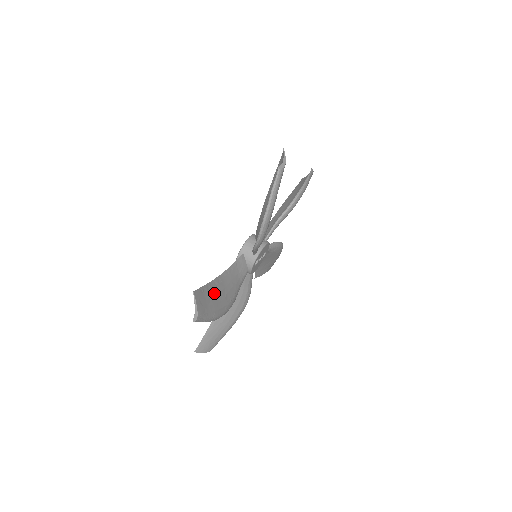
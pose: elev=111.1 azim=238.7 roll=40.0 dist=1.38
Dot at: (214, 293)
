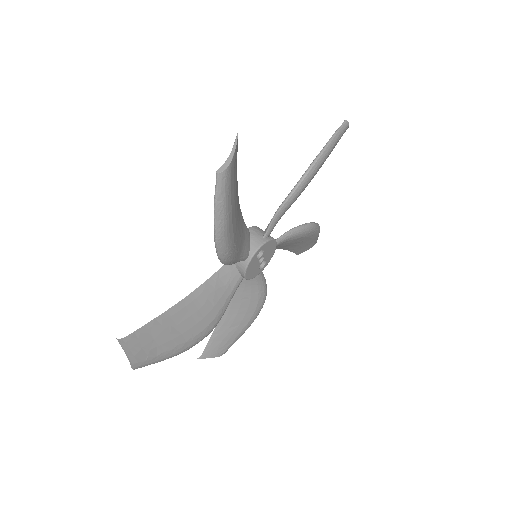
Dot at: (236, 193)
